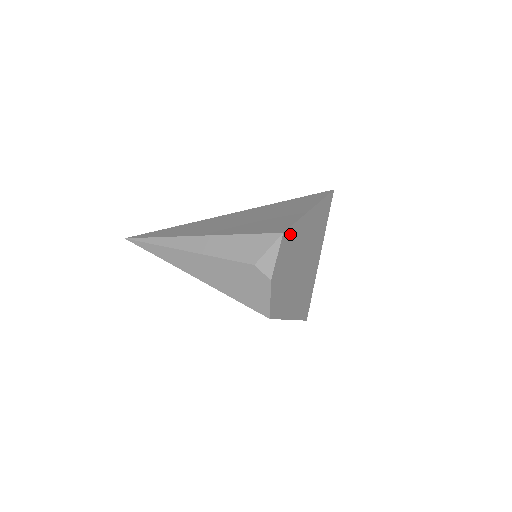
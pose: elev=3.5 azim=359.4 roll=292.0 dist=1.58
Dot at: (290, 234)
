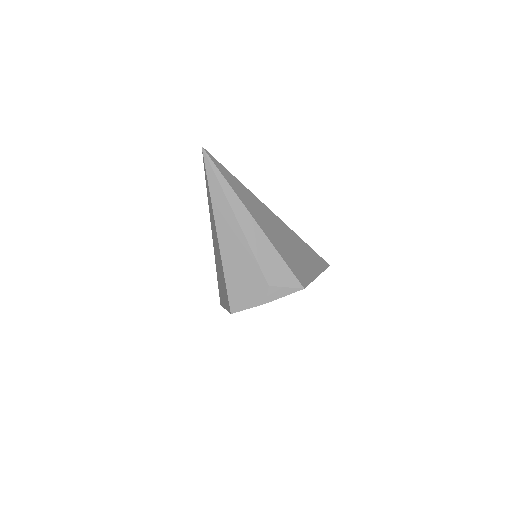
Dot at: occluded
